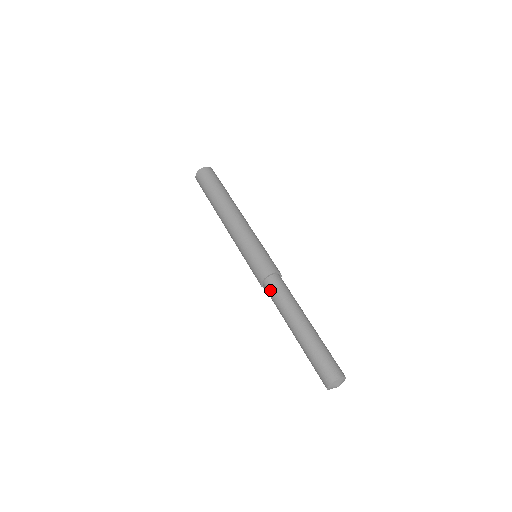
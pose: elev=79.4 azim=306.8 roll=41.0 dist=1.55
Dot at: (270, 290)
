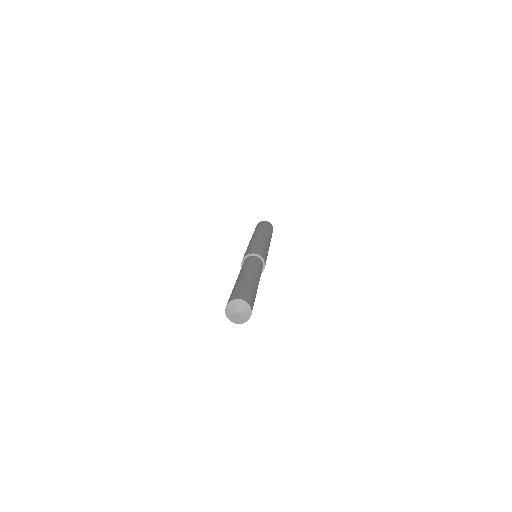
Dot at: occluded
